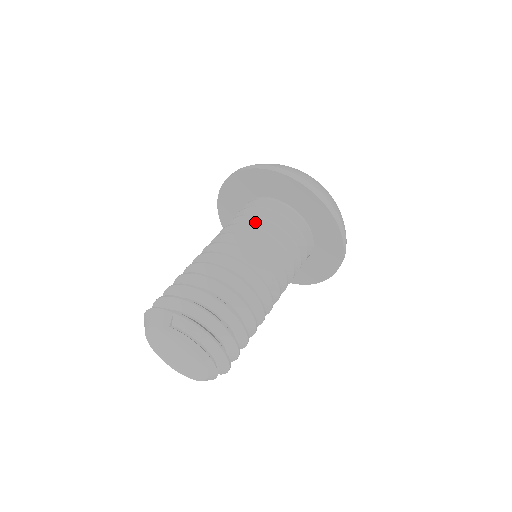
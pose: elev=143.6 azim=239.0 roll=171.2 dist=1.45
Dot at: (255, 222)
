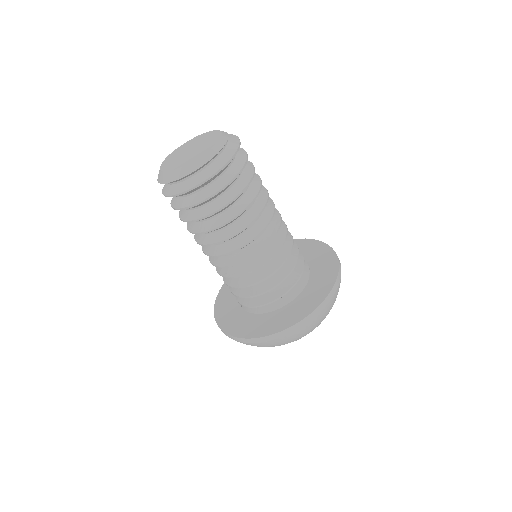
Dot at: occluded
